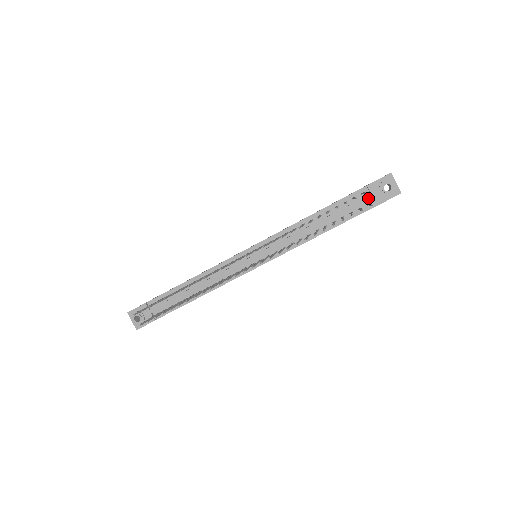
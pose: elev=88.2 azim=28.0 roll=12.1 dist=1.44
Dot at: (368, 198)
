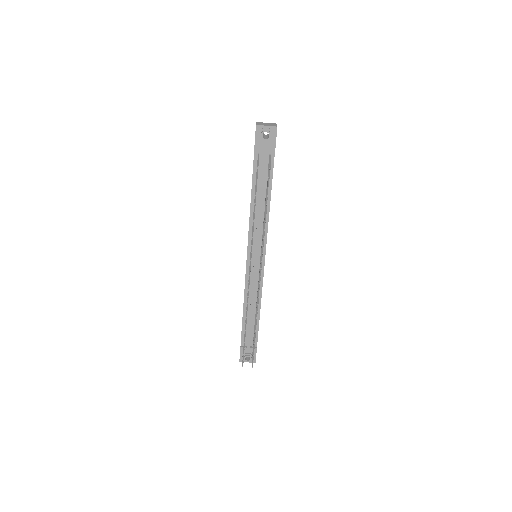
Dot at: (265, 154)
